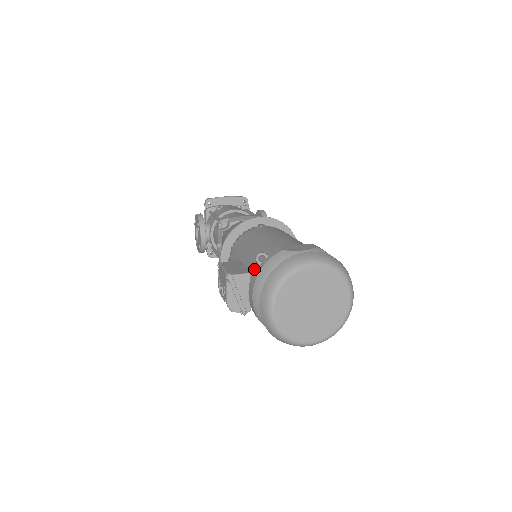
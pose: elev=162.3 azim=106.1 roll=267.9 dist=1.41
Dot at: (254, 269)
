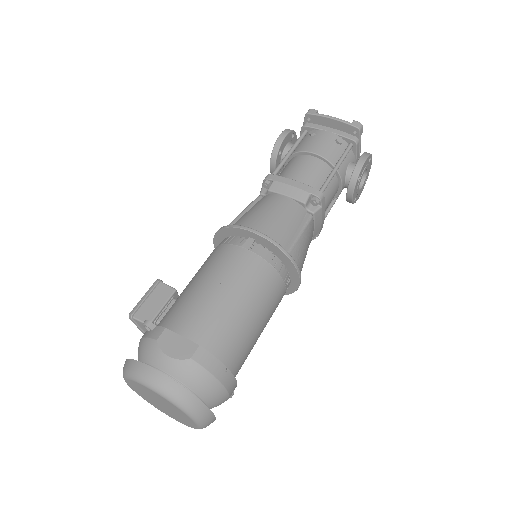
Dot at: occluded
